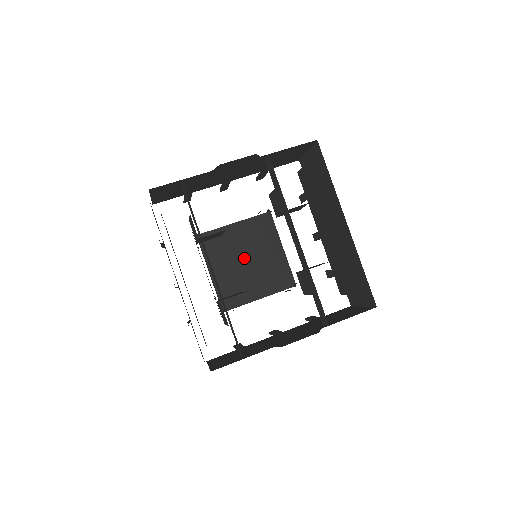
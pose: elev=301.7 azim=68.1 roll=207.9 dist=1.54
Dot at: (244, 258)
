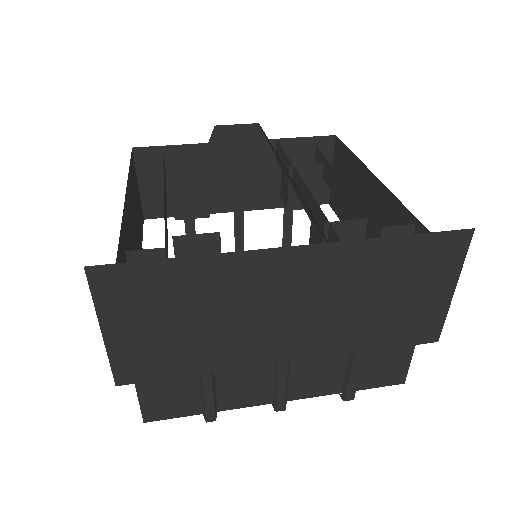
Dot at: occluded
